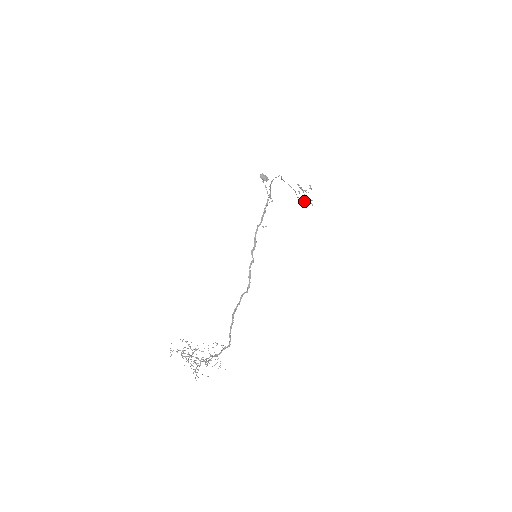
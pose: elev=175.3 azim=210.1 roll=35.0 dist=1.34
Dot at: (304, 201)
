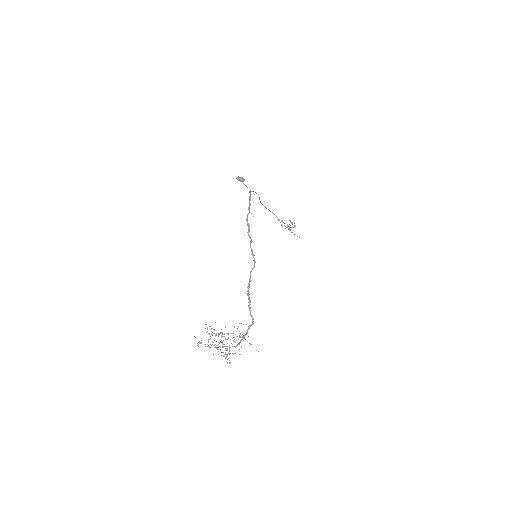
Dot at: (289, 229)
